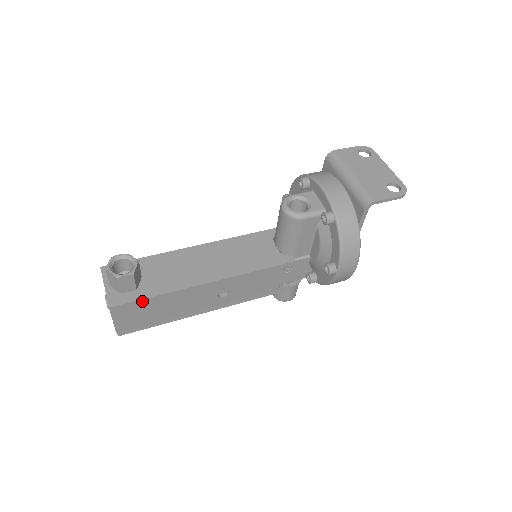
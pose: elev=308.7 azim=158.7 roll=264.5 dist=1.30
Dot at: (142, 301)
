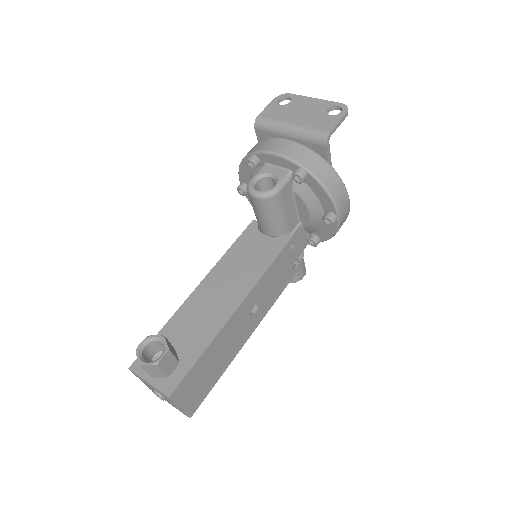
Dot at: (193, 369)
